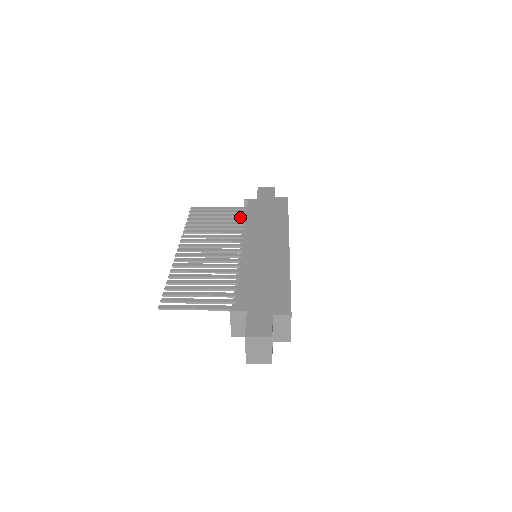
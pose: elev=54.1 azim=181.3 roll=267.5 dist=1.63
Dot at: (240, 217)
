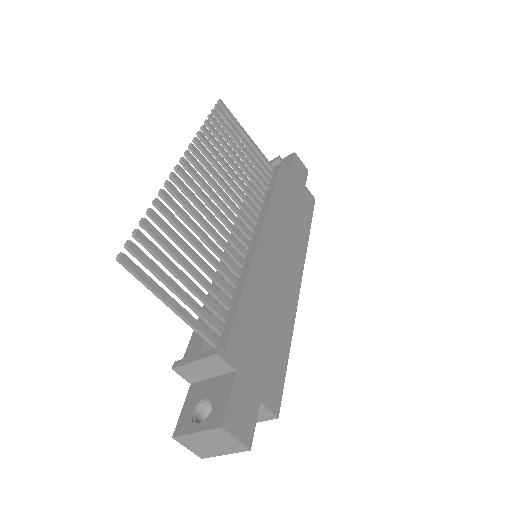
Dot at: (263, 176)
